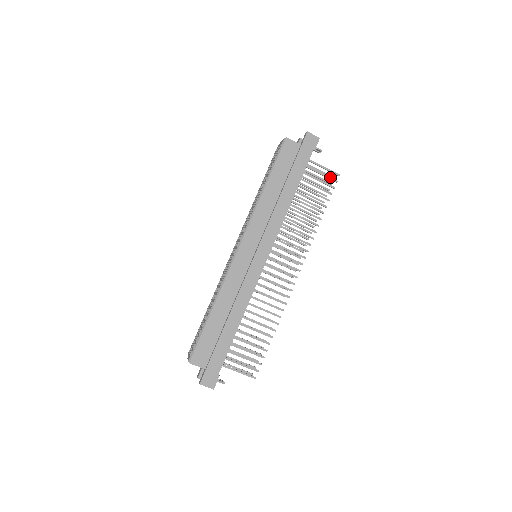
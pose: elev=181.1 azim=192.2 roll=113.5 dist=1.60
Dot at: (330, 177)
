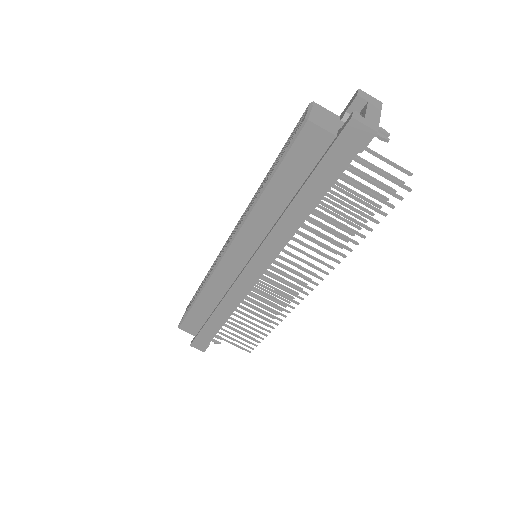
Dot at: (390, 190)
